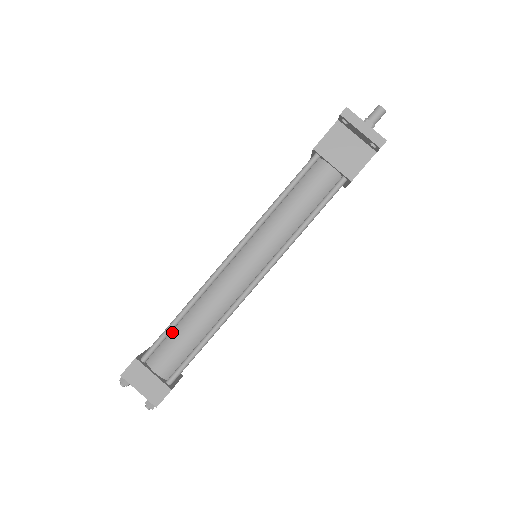
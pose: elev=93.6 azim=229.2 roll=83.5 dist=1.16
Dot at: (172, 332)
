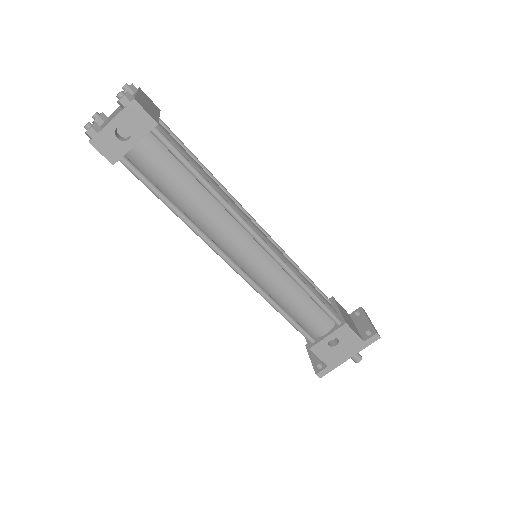
Dot at: occluded
